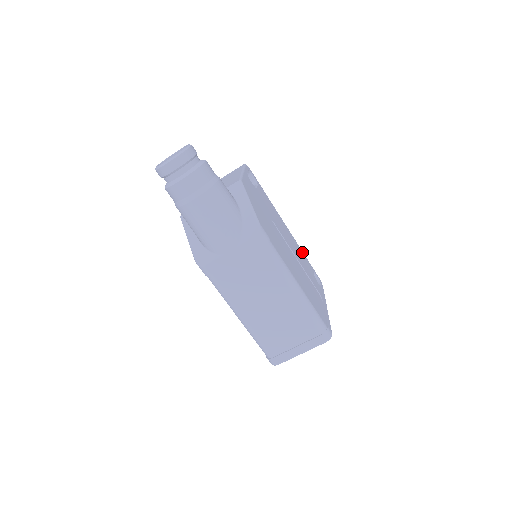
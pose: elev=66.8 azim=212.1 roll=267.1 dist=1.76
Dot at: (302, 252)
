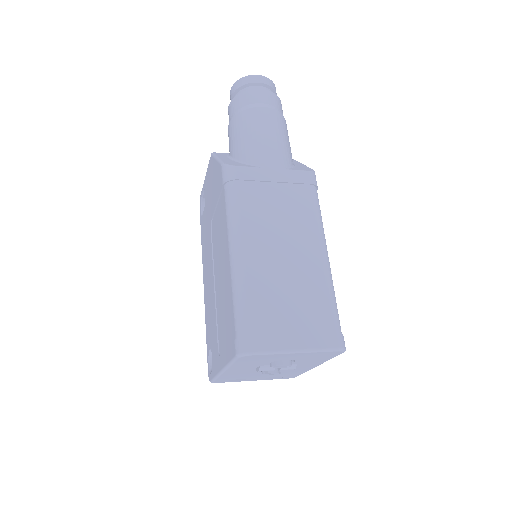
Dot at: occluded
